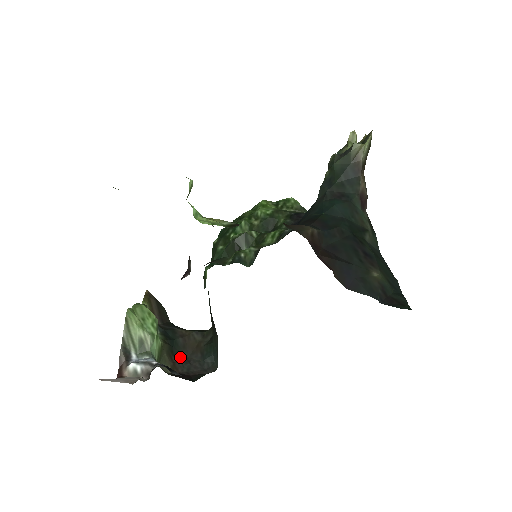
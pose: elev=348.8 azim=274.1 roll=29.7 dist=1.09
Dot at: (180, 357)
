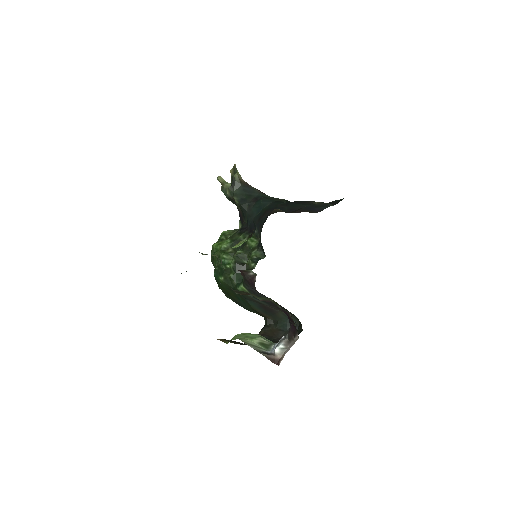
Dot at: (277, 340)
